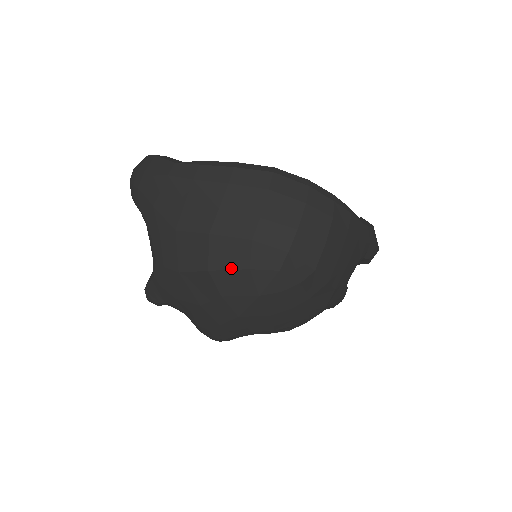
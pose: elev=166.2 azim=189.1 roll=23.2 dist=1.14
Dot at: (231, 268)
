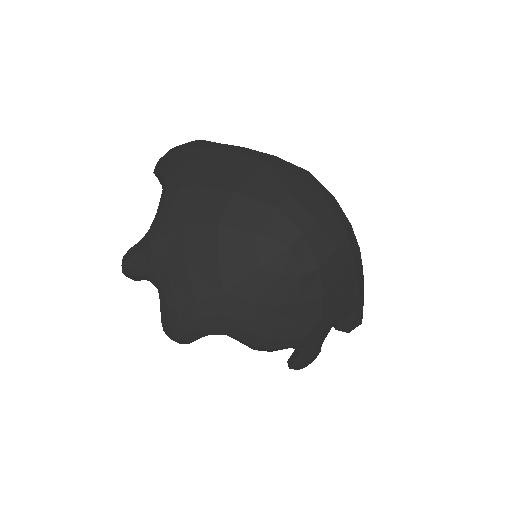
Dot at: (243, 228)
